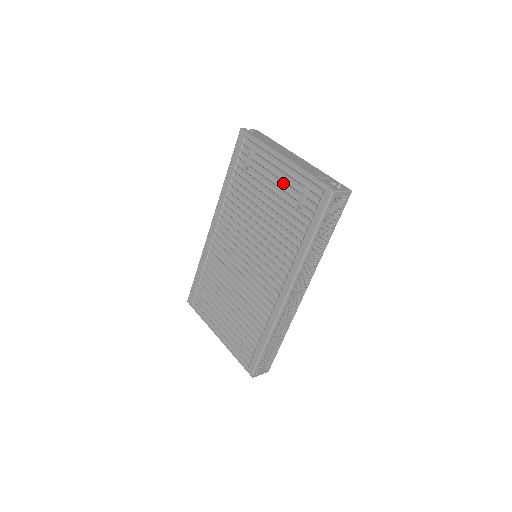
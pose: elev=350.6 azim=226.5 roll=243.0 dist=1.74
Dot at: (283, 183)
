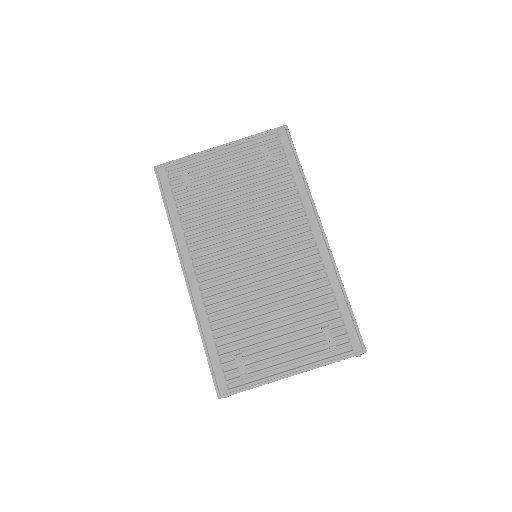
Dot at: (237, 163)
